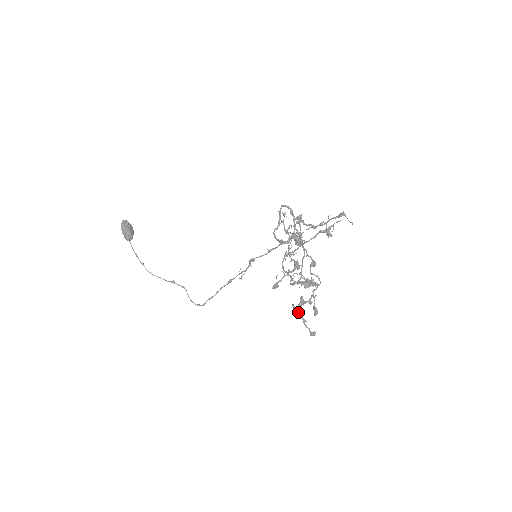
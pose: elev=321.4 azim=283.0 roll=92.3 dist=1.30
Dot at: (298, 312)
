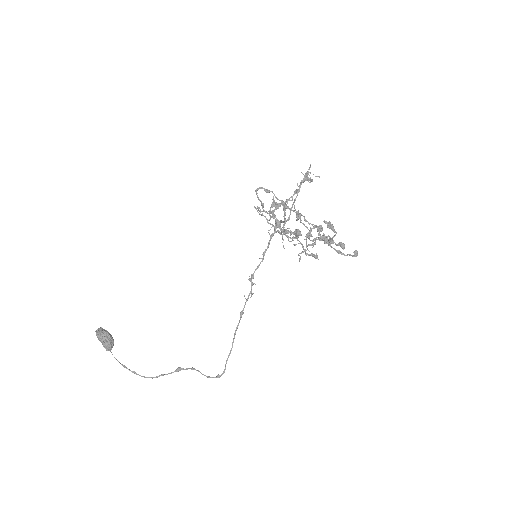
Dot at: (332, 225)
